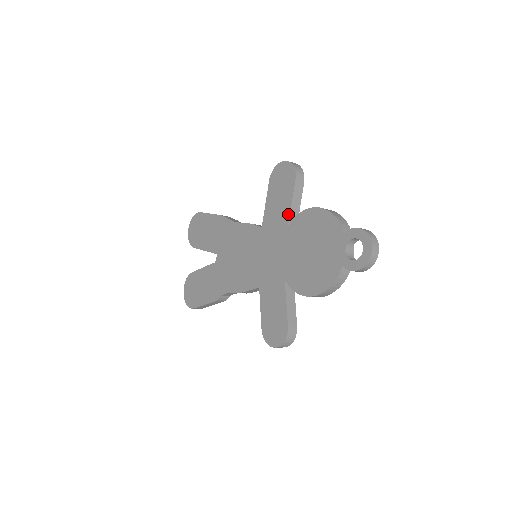
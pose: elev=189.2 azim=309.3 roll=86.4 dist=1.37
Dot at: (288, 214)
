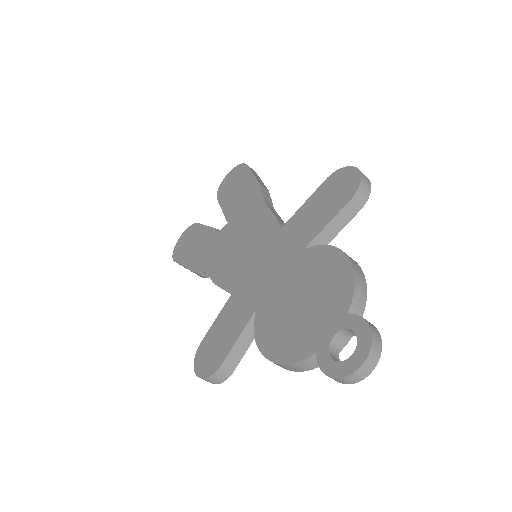
Dot at: (313, 236)
